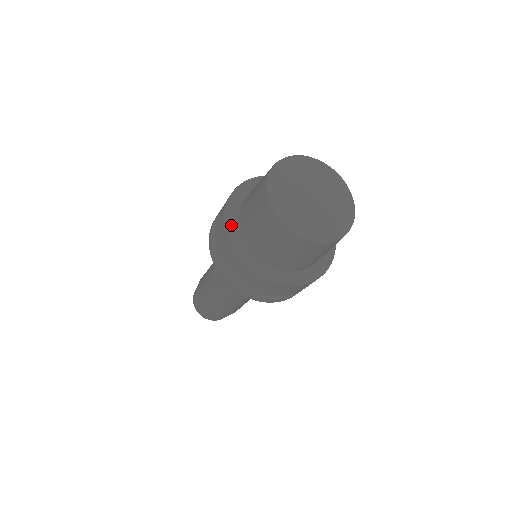
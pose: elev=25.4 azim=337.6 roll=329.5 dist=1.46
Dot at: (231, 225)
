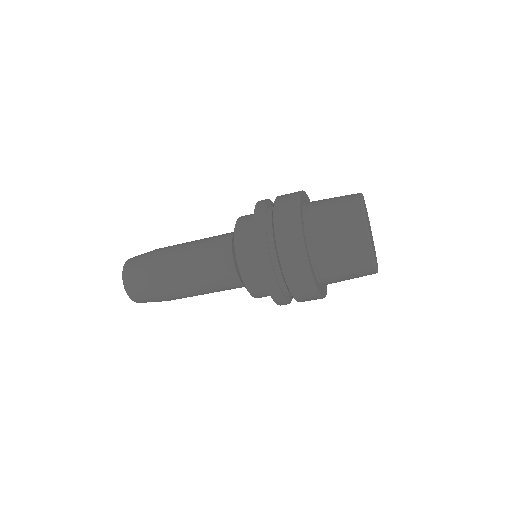
Dot at: (312, 270)
